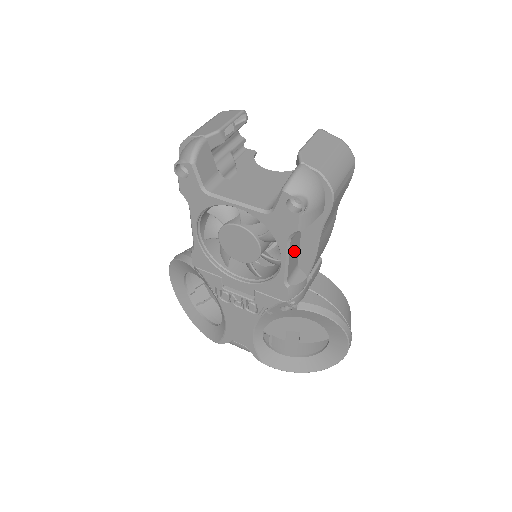
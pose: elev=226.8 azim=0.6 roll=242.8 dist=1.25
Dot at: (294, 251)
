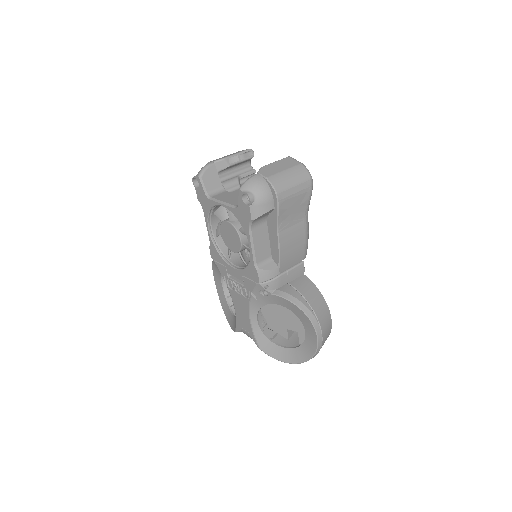
Dot at: (261, 241)
